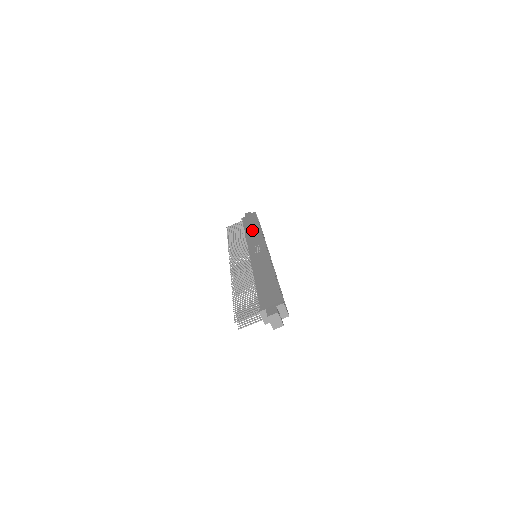
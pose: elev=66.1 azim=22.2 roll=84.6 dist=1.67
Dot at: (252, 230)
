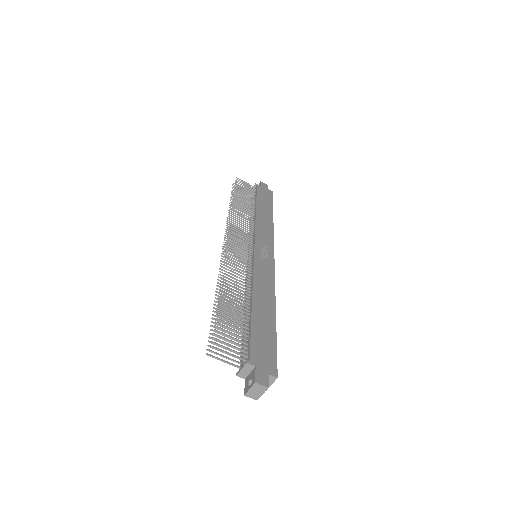
Dot at: (265, 216)
